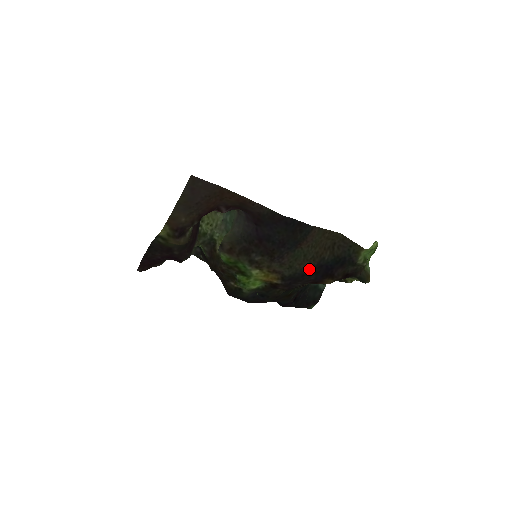
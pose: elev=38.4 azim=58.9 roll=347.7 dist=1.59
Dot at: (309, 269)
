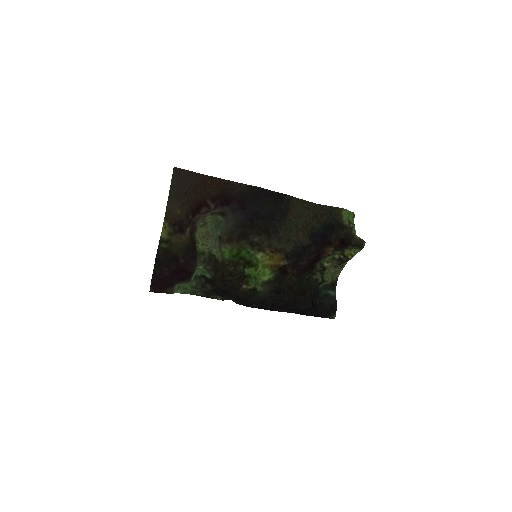
Dot at: (306, 239)
